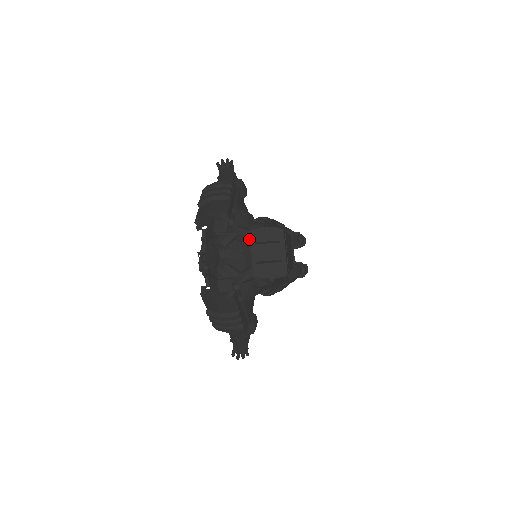
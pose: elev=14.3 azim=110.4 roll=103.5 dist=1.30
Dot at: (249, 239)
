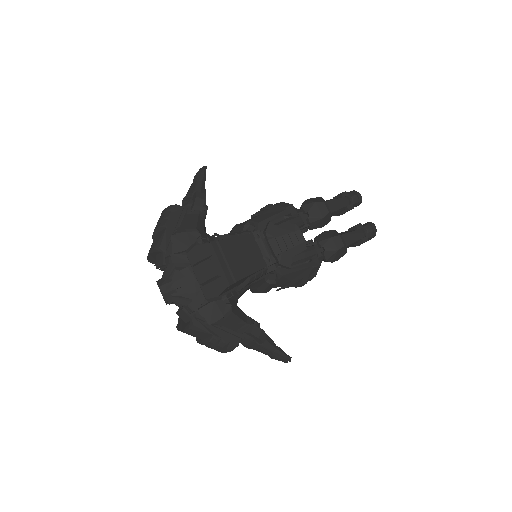
Dot at: (189, 262)
